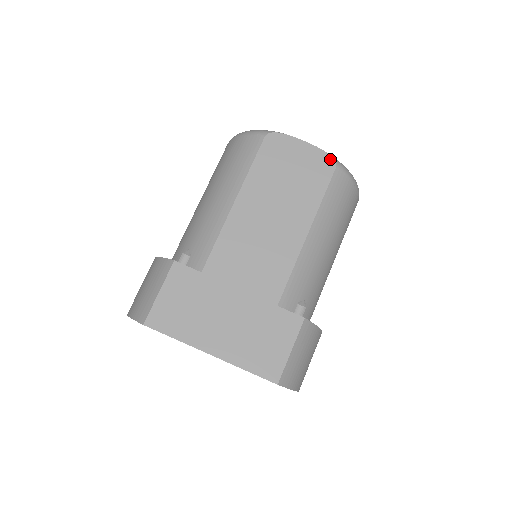
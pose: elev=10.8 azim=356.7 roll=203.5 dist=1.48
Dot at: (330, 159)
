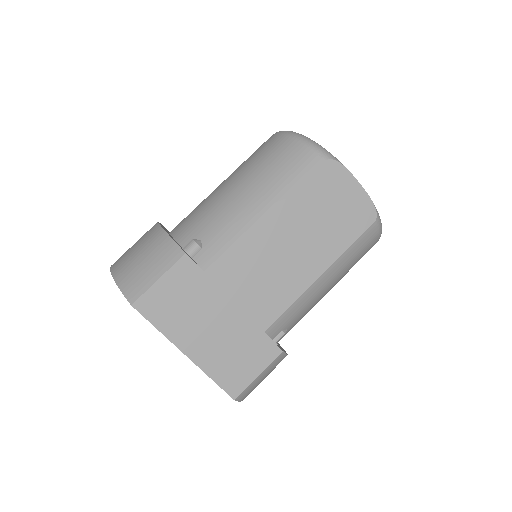
Dot at: (373, 211)
